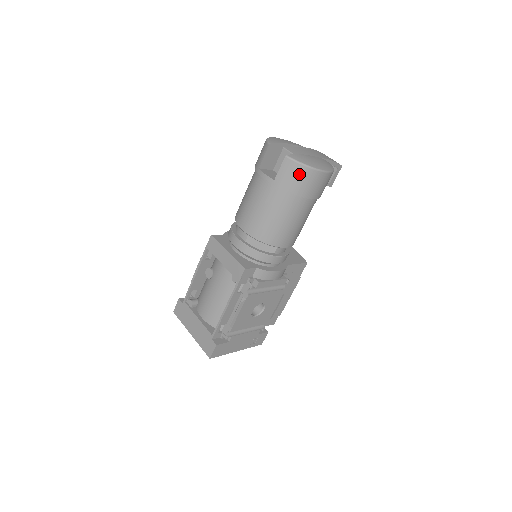
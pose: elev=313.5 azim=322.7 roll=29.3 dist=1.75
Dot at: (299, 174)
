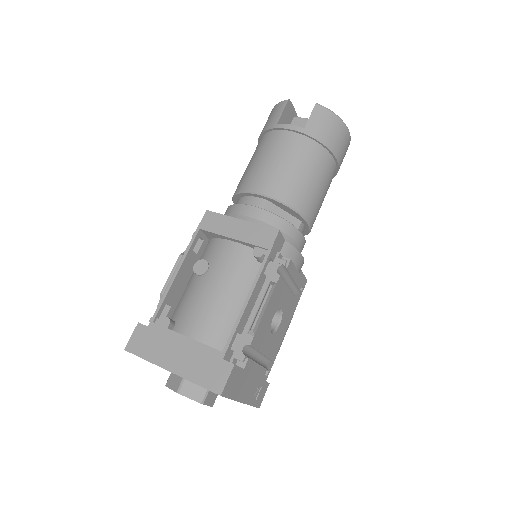
Dot at: (332, 124)
